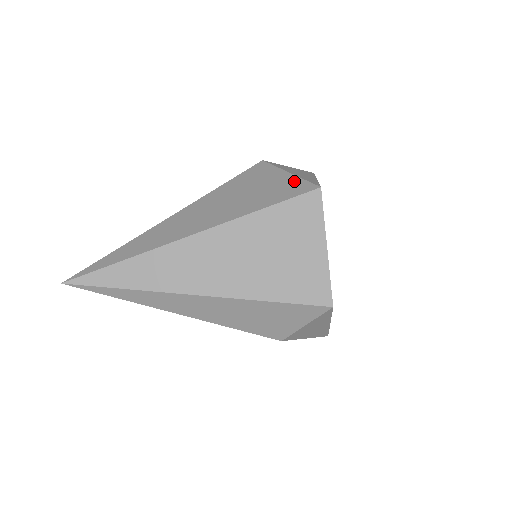
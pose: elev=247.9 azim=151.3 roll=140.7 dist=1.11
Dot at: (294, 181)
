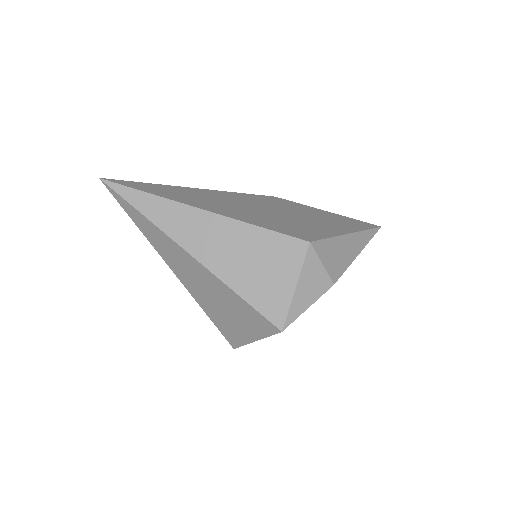
Dot at: (284, 301)
